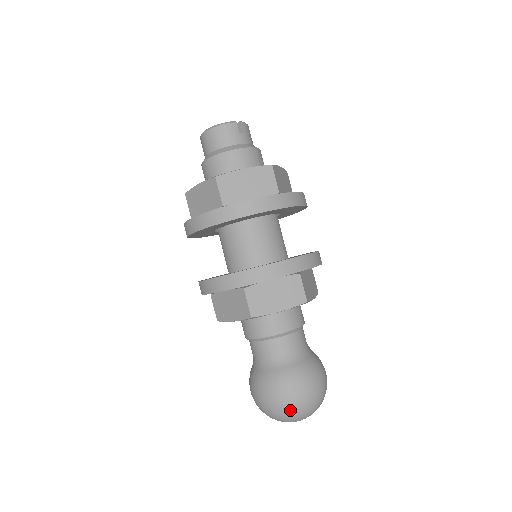
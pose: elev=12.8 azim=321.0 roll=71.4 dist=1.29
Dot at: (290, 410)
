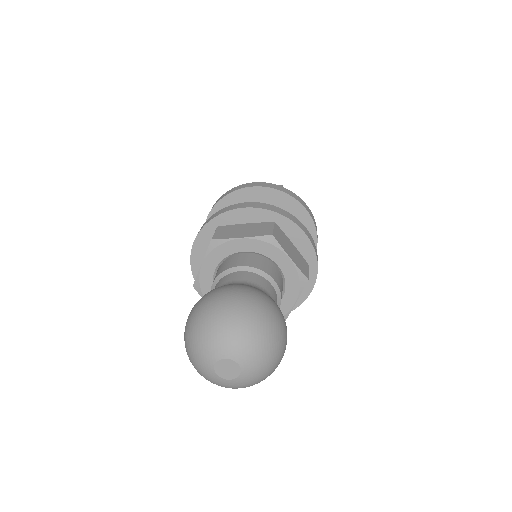
Dot at: (259, 319)
